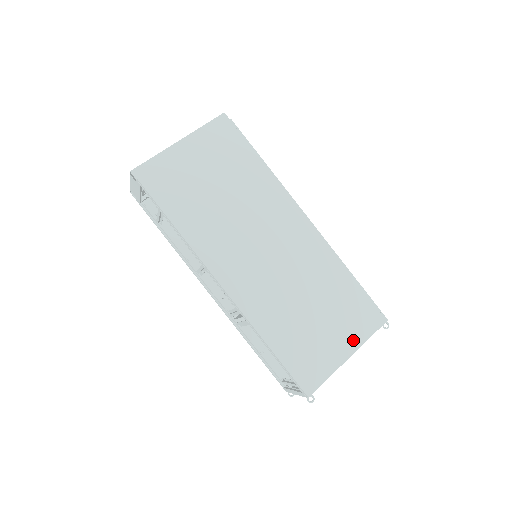
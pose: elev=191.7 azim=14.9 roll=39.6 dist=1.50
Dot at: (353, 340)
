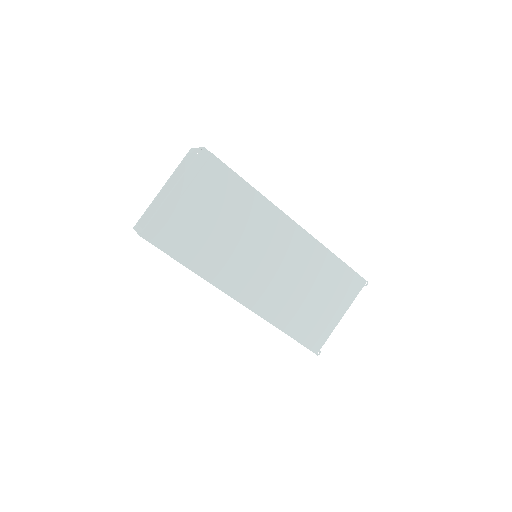
Dot at: (343, 305)
